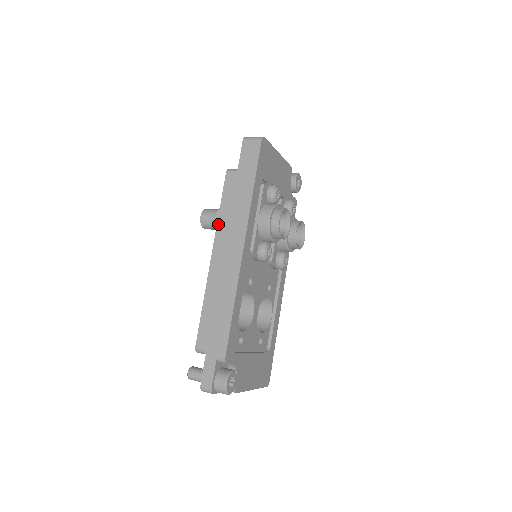
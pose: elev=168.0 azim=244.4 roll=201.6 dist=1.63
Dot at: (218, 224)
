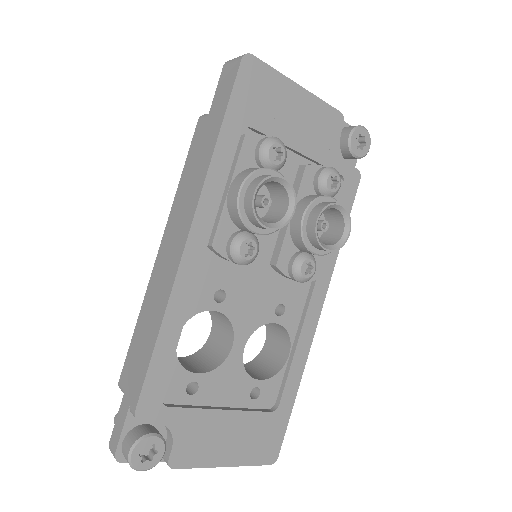
Dot at: (174, 200)
